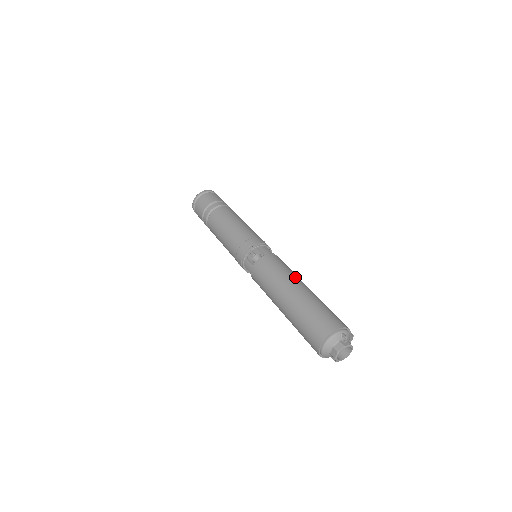
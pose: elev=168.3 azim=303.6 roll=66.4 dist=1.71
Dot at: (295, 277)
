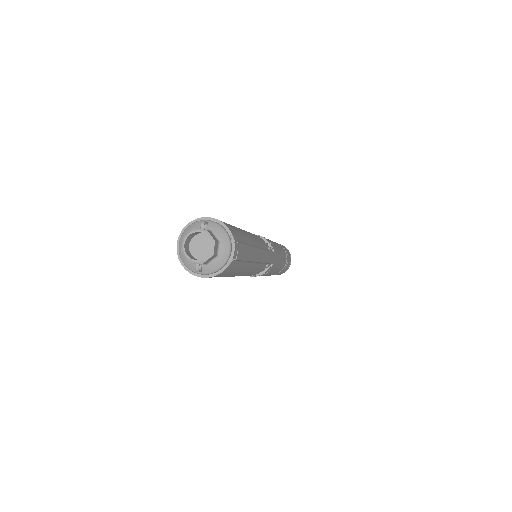
Dot at: occluded
